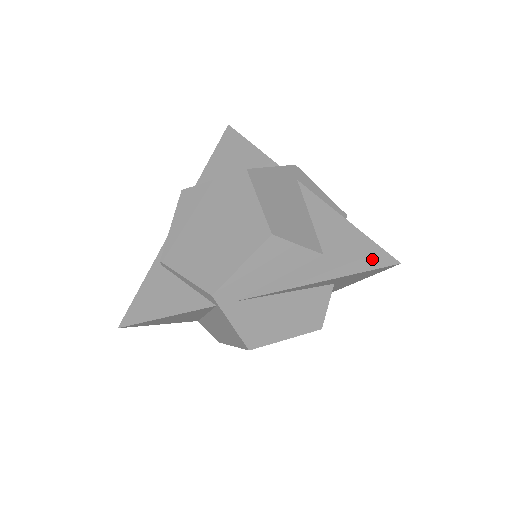
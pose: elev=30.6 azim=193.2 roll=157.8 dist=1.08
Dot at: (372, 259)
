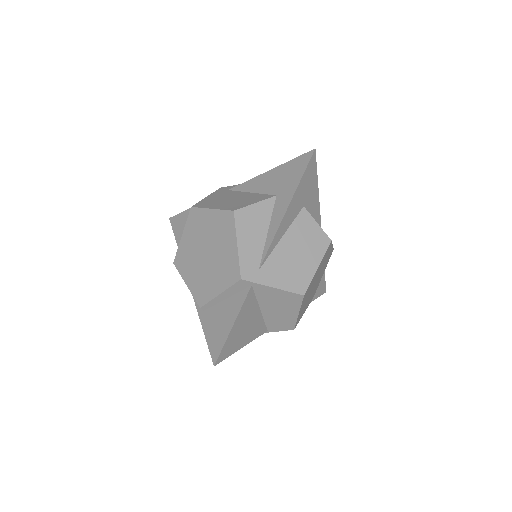
Dot at: (300, 165)
